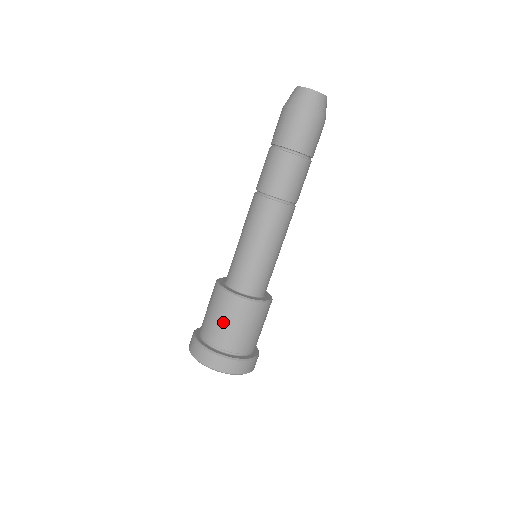
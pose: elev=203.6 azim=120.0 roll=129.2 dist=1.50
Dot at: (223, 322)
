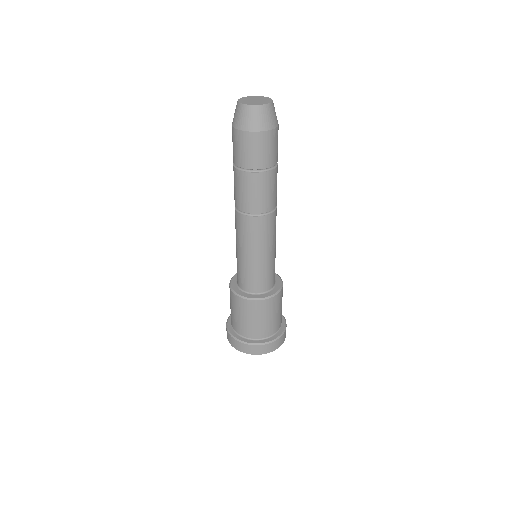
Dot at: (236, 315)
